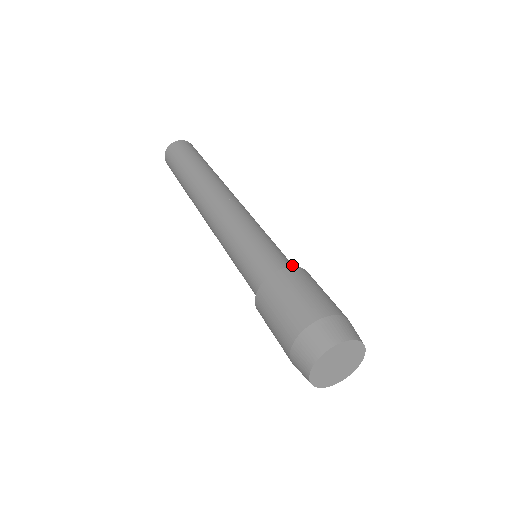
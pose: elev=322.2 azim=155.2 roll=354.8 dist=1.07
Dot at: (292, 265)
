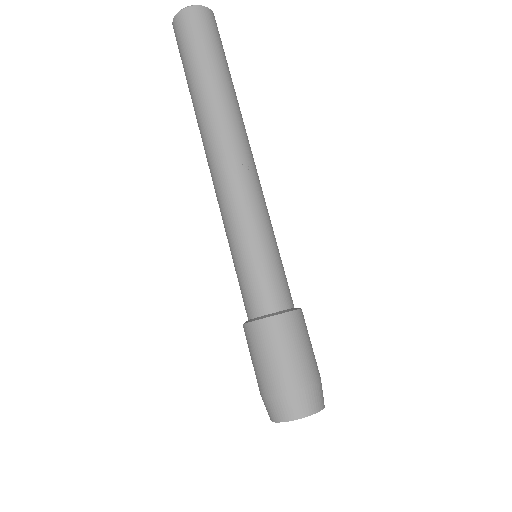
Dot at: occluded
